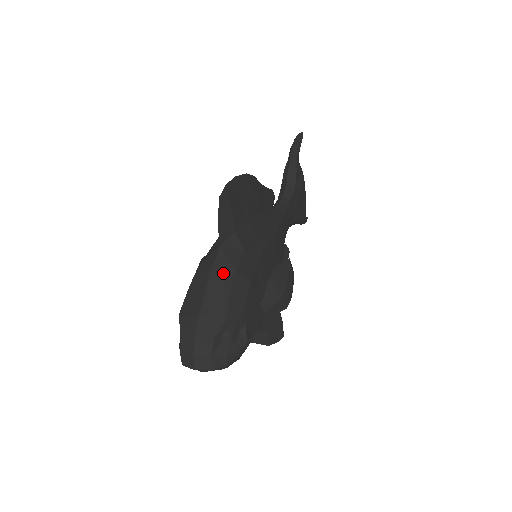
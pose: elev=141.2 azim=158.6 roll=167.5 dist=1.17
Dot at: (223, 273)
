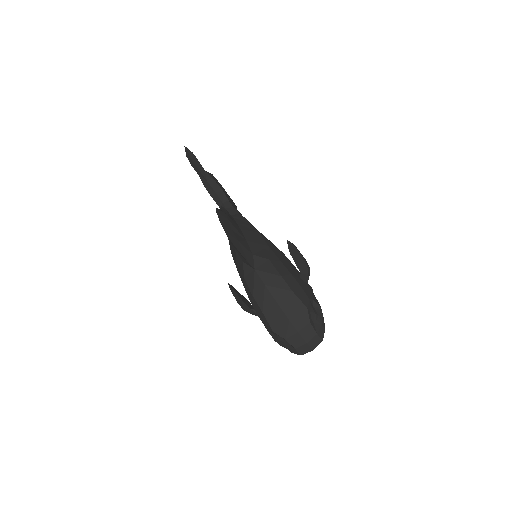
Dot at: (276, 284)
